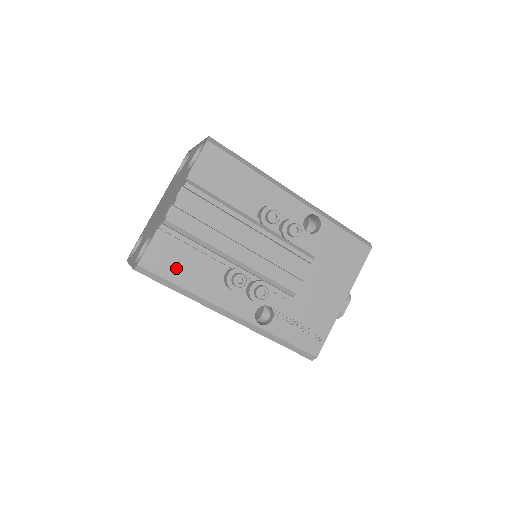
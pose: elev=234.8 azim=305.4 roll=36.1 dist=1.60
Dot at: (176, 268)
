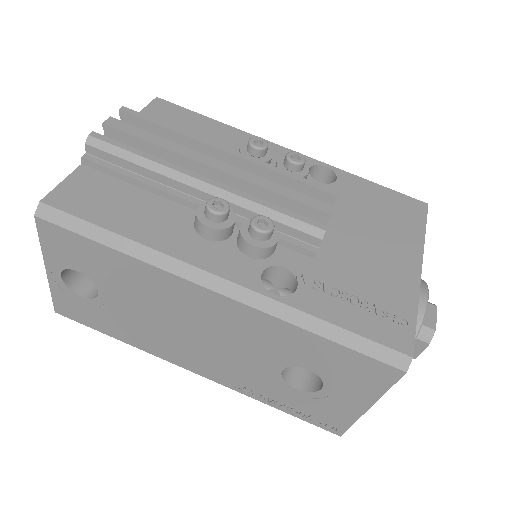
Dot at: (108, 209)
